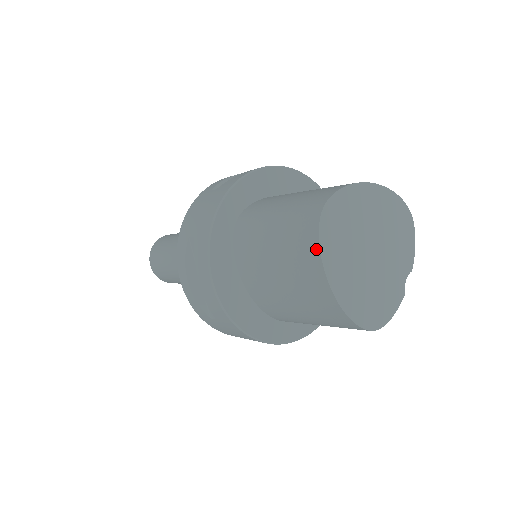
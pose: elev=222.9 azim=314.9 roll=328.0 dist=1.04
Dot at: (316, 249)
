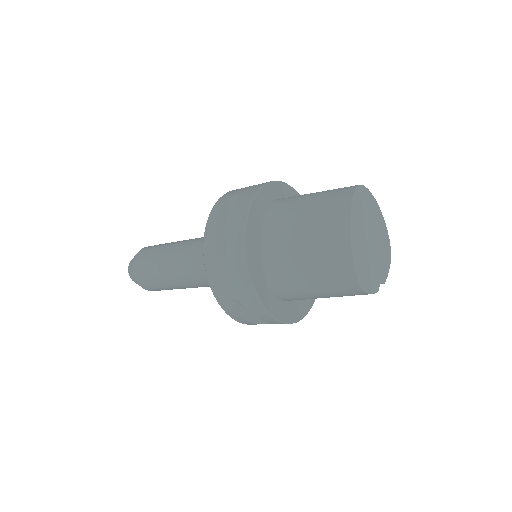
Dot at: (349, 201)
